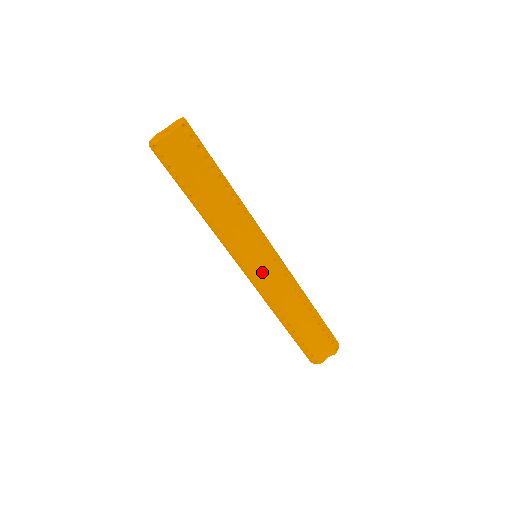
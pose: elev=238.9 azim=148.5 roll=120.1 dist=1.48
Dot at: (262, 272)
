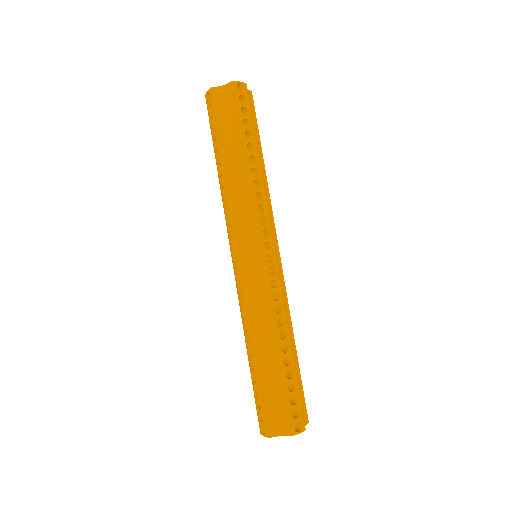
Dot at: occluded
